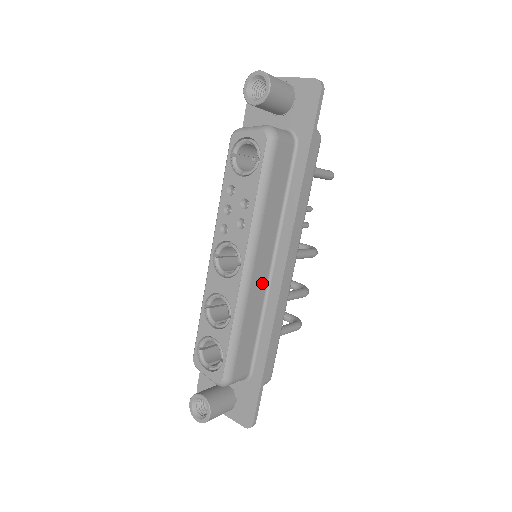
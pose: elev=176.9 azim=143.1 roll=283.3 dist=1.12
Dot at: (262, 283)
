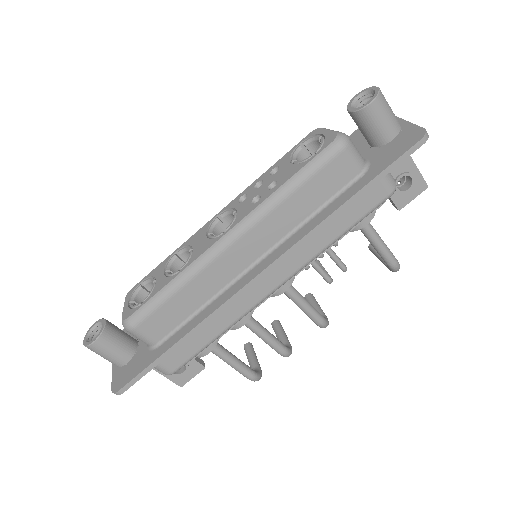
Dot at: (232, 270)
